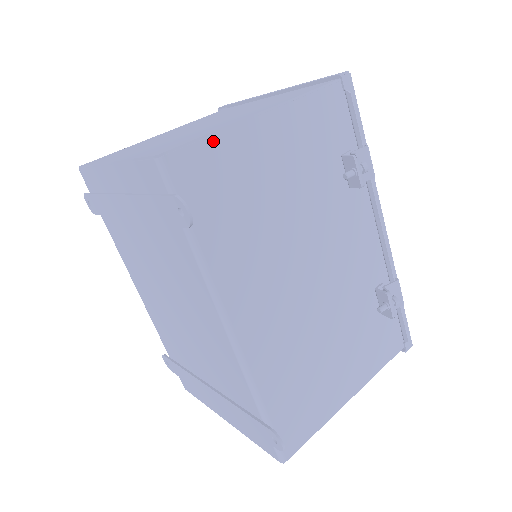
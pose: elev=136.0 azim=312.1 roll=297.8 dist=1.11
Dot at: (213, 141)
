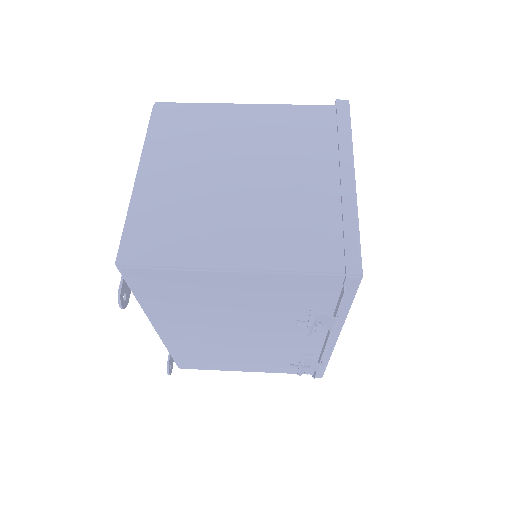
Dot at: (170, 272)
